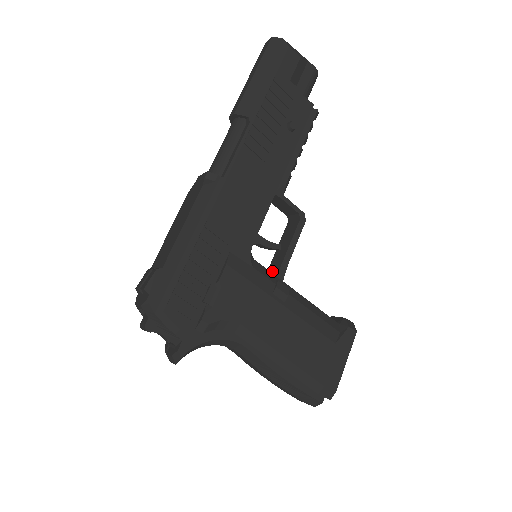
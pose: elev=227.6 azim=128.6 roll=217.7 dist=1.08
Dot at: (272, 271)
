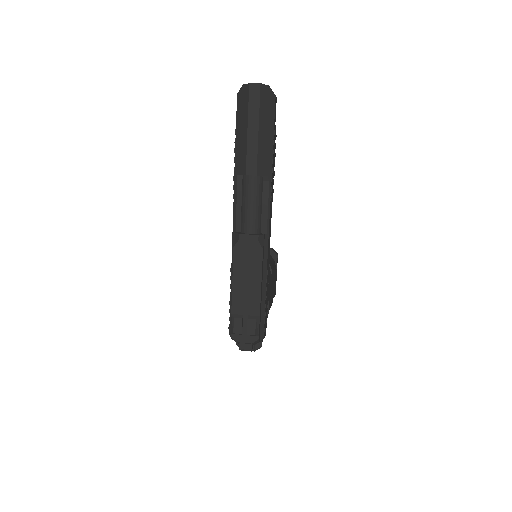
Dot at: occluded
